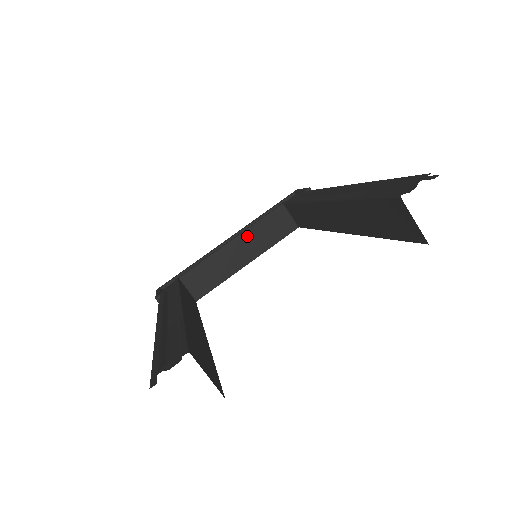
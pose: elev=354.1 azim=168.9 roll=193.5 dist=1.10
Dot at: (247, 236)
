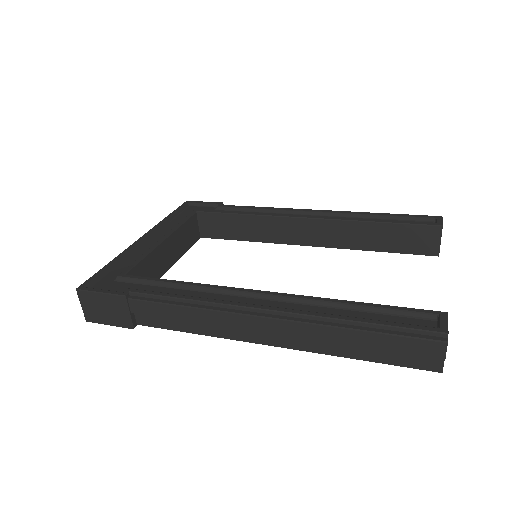
Dot at: (174, 237)
